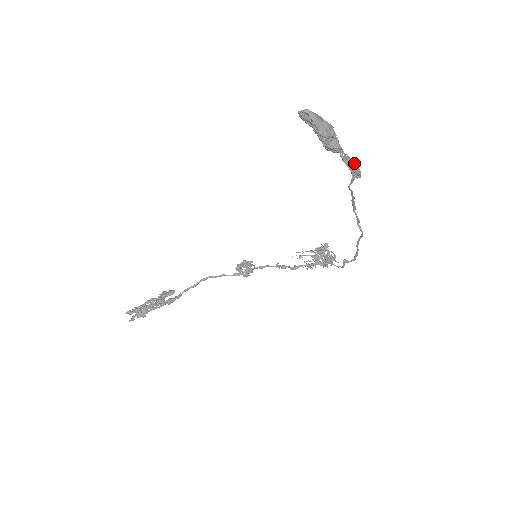
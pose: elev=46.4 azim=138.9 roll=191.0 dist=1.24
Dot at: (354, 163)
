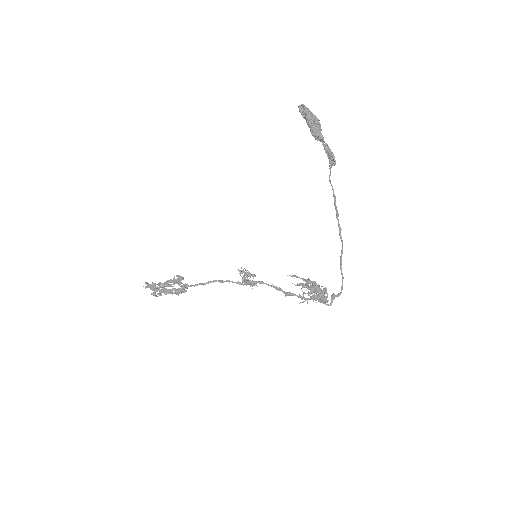
Dot at: occluded
